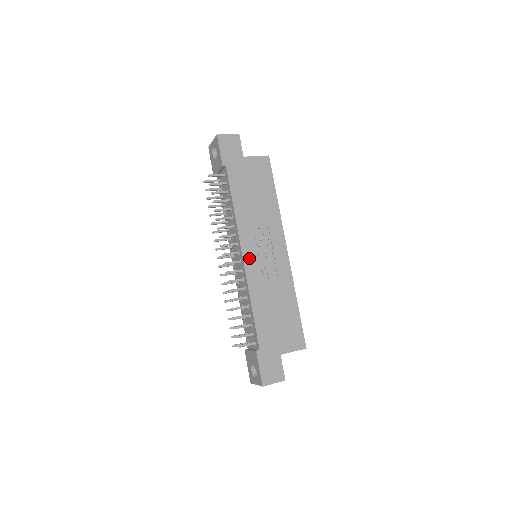
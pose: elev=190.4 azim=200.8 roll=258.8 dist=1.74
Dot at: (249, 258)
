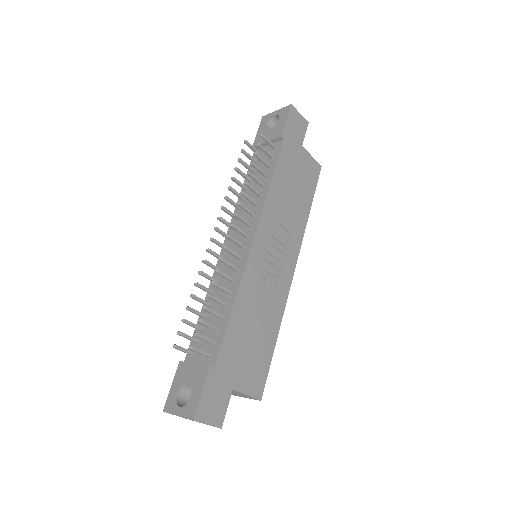
Dot at: (258, 249)
